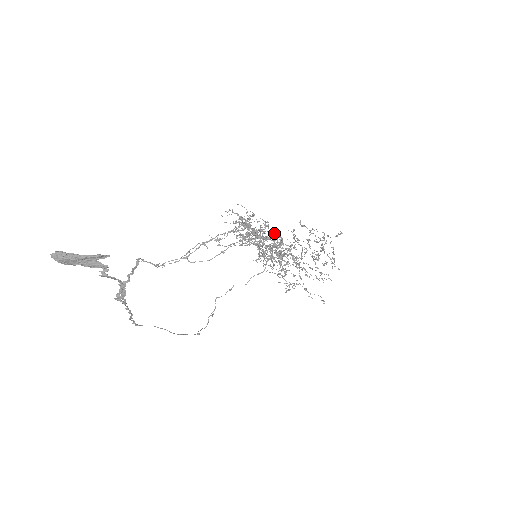
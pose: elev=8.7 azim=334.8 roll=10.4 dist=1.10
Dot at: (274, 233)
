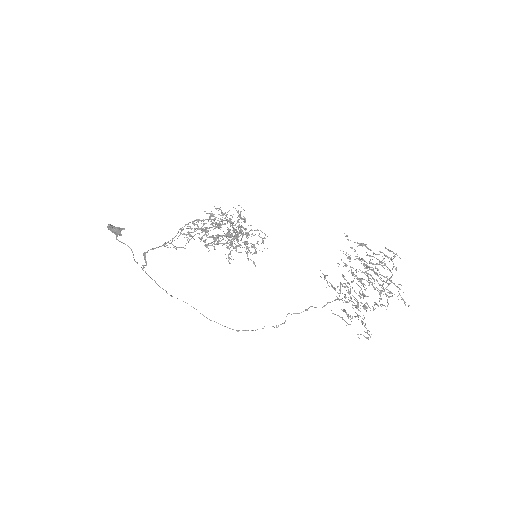
Dot at: (222, 222)
